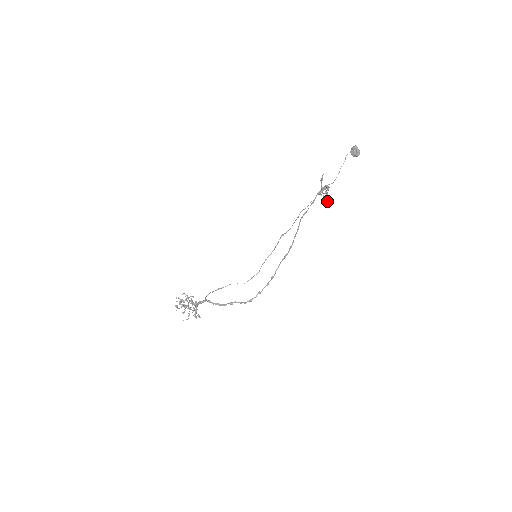
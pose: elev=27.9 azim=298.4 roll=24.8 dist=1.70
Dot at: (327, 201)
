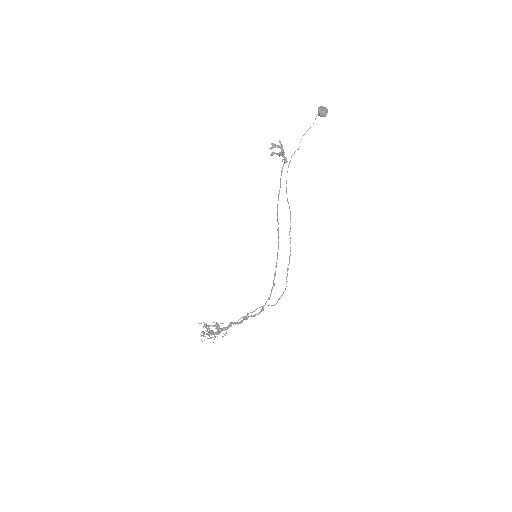
Dot at: (270, 155)
